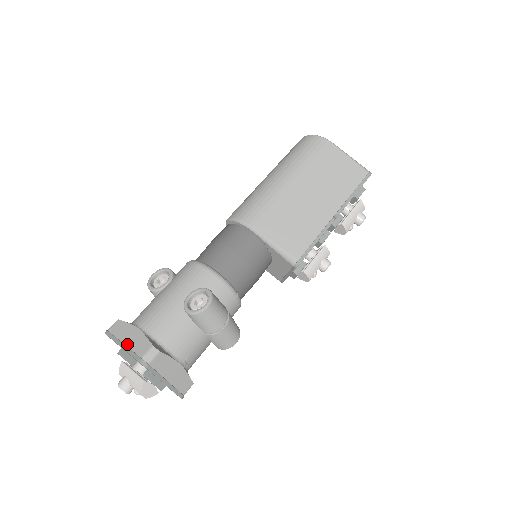
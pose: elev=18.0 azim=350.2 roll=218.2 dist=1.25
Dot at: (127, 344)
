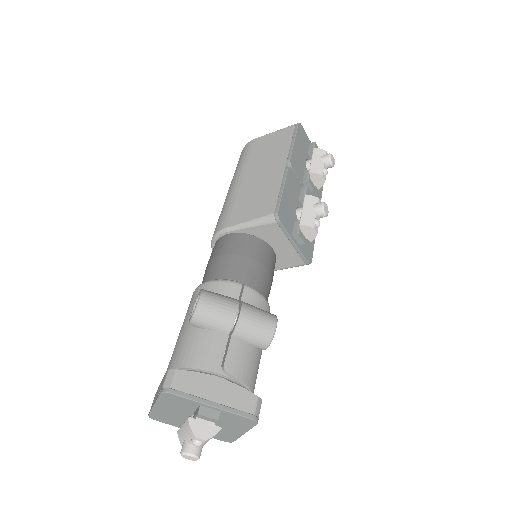
Dot at: (156, 397)
